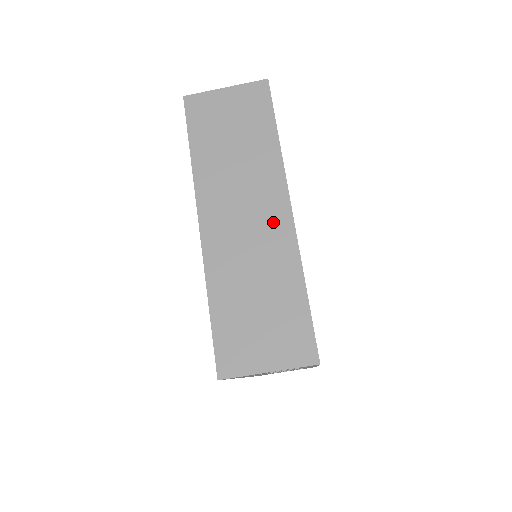
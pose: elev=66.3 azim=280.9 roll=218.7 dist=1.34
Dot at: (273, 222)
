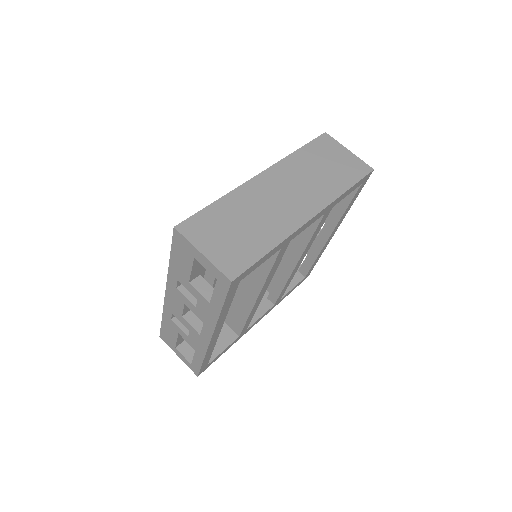
Dot at: (296, 211)
